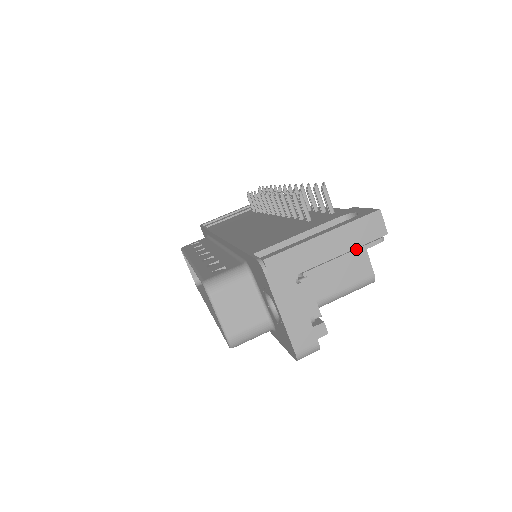
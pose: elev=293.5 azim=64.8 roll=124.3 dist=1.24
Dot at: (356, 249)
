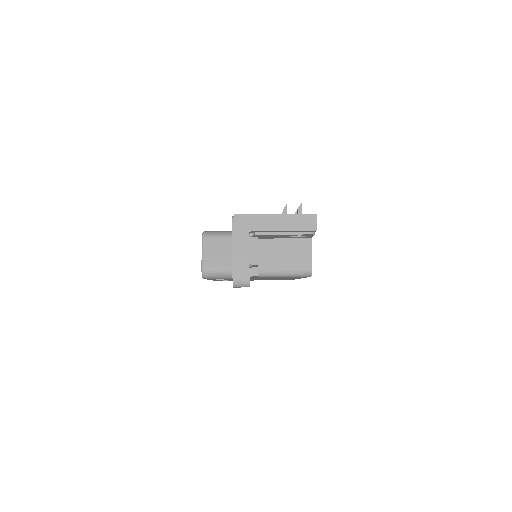
Dot at: (293, 232)
